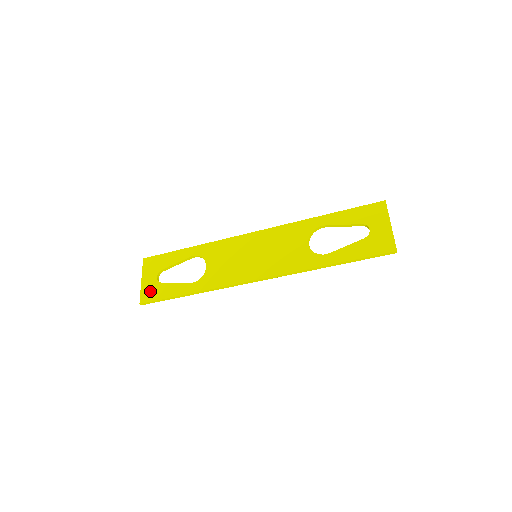
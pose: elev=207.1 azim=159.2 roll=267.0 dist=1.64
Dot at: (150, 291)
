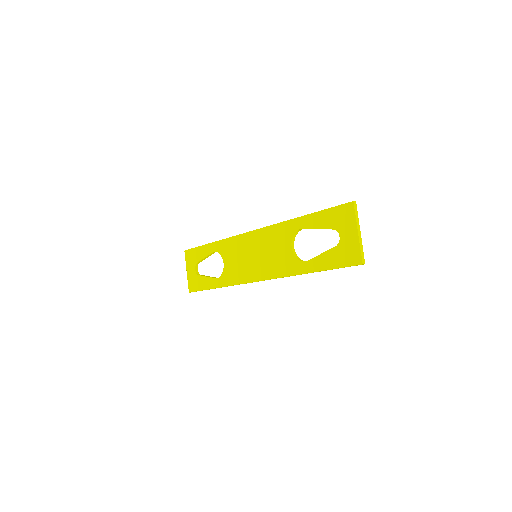
Dot at: (193, 282)
